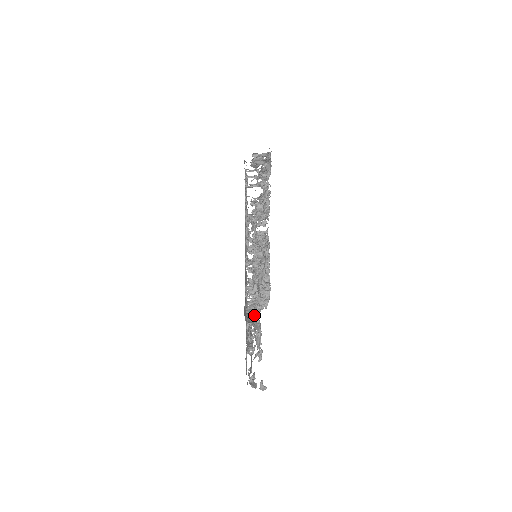
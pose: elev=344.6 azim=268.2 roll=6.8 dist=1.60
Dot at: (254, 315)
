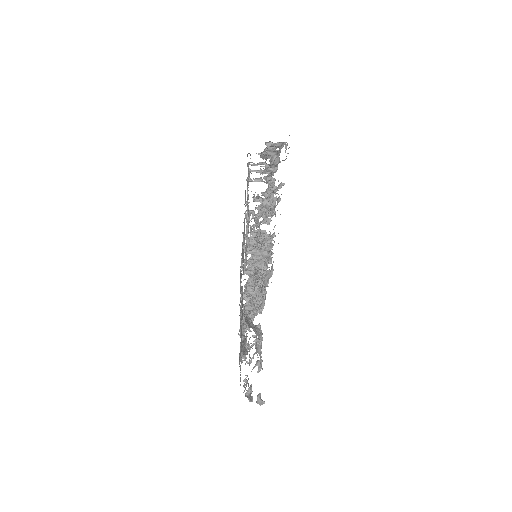
Dot at: occluded
